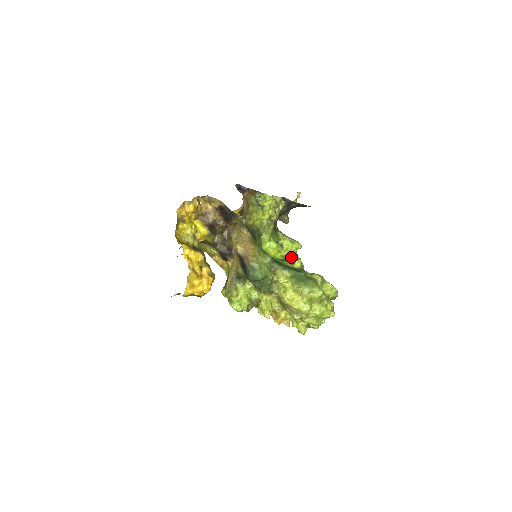
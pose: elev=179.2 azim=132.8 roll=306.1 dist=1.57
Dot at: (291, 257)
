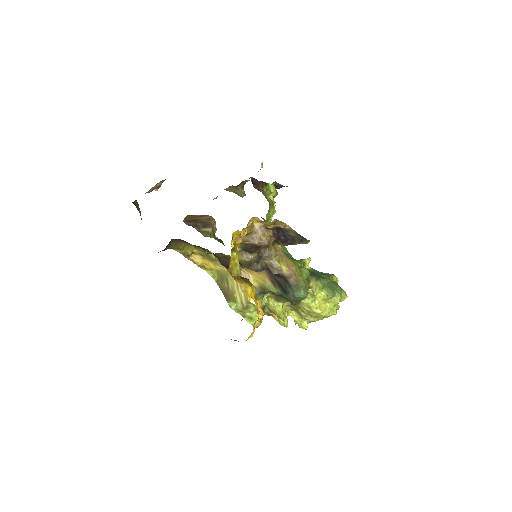
Dot at: (283, 249)
